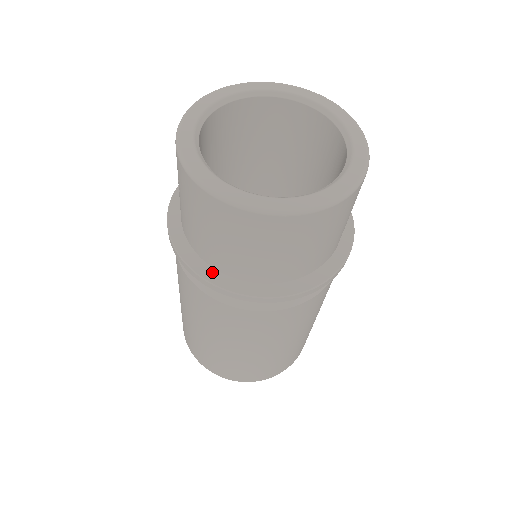
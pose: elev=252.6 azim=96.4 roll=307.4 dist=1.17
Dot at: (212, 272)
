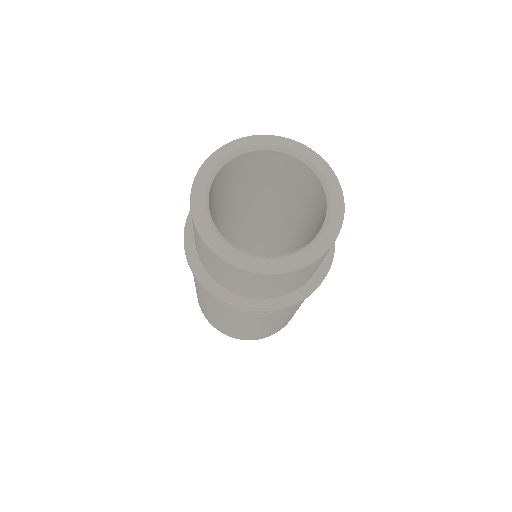
Dot at: (199, 264)
